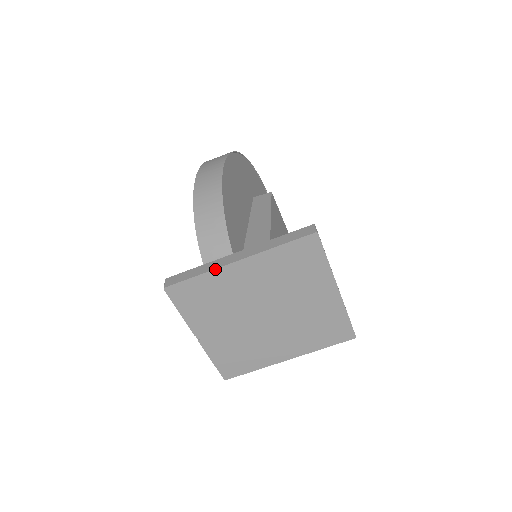
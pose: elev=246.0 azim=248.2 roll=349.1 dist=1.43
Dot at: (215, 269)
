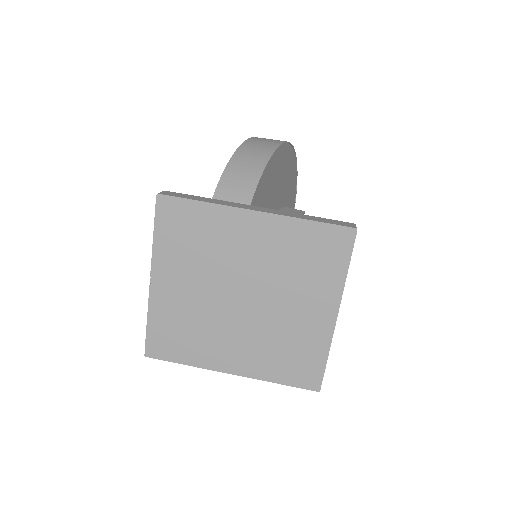
Dot at: (225, 205)
